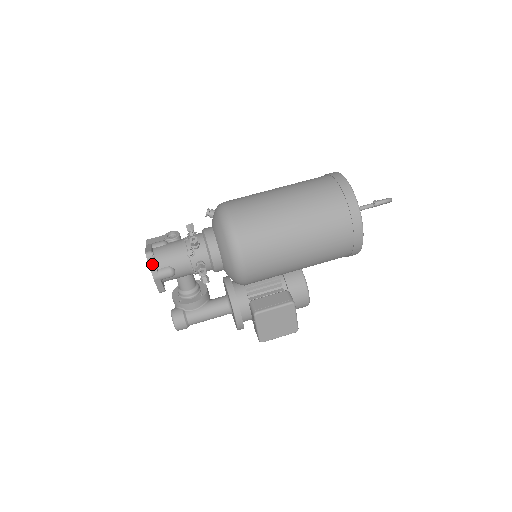
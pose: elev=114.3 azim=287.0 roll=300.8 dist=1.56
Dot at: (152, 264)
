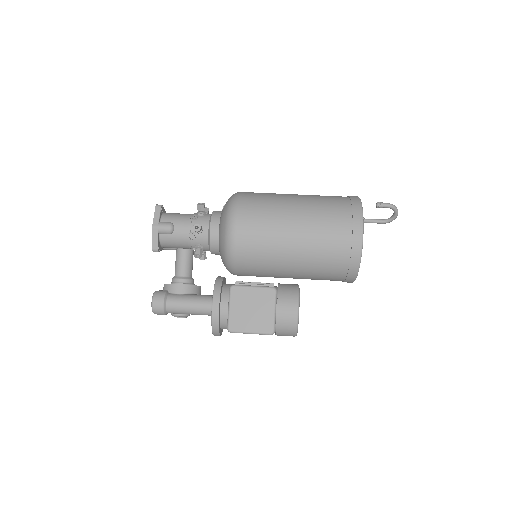
Dot at: (157, 214)
